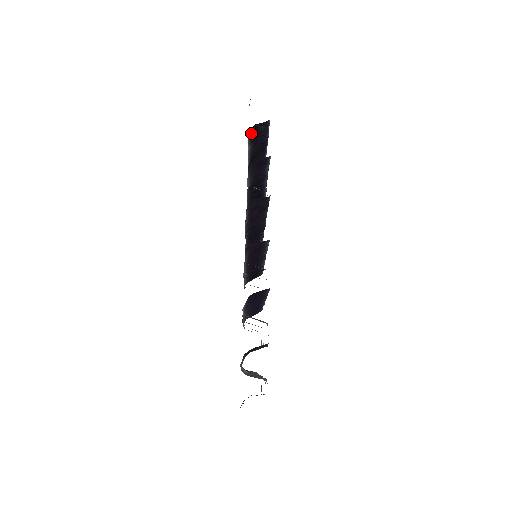
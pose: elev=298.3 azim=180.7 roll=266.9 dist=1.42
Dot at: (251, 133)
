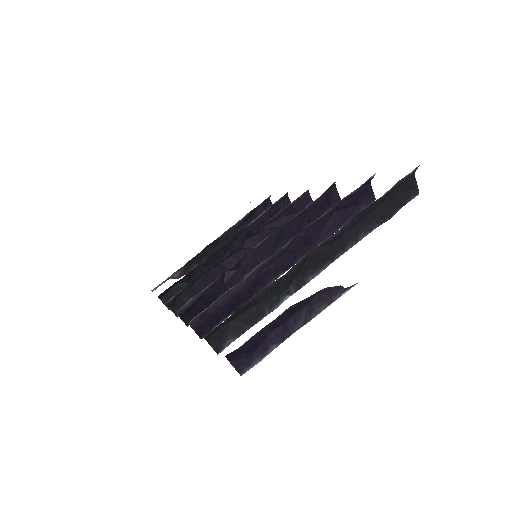
Dot at: (259, 205)
